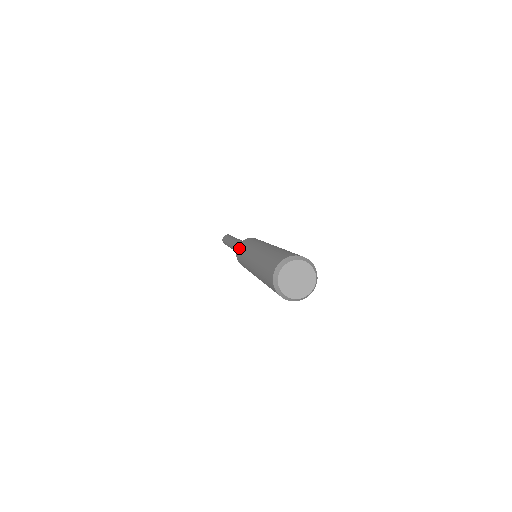
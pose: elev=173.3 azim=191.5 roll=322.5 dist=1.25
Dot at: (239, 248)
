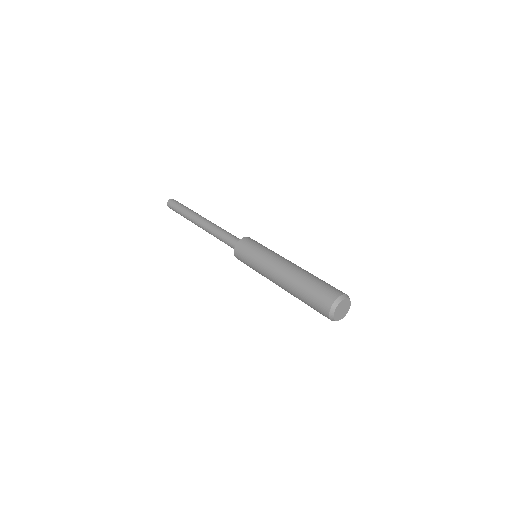
Dot at: (240, 255)
